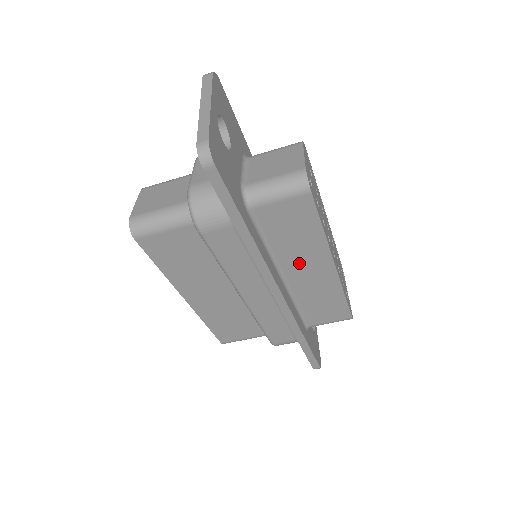
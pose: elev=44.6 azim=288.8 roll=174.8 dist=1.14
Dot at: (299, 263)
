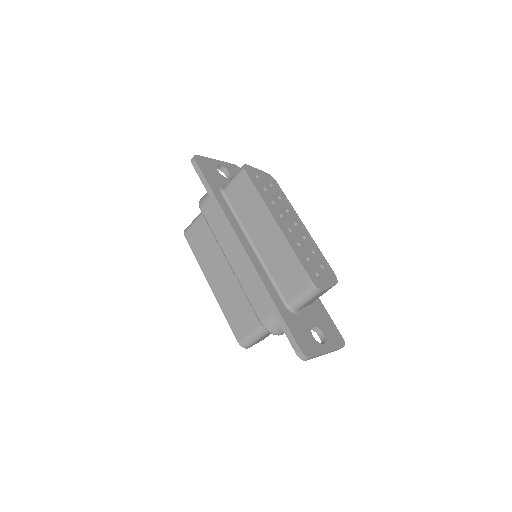
Dot at: (257, 227)
